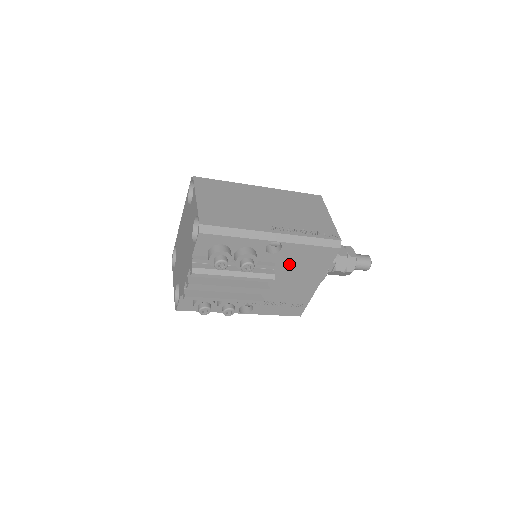
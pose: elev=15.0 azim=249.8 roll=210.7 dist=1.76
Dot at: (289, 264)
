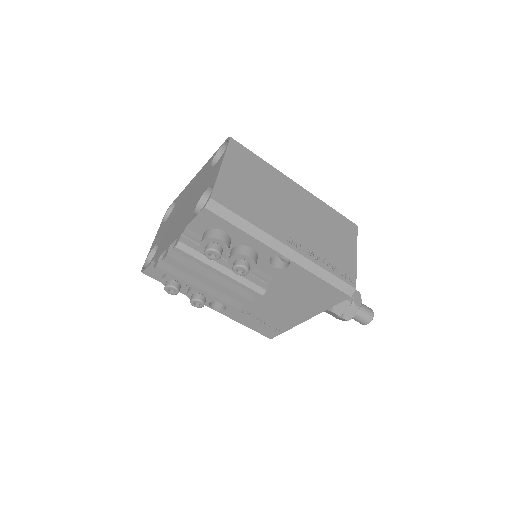
Dot at: (287, 286)
